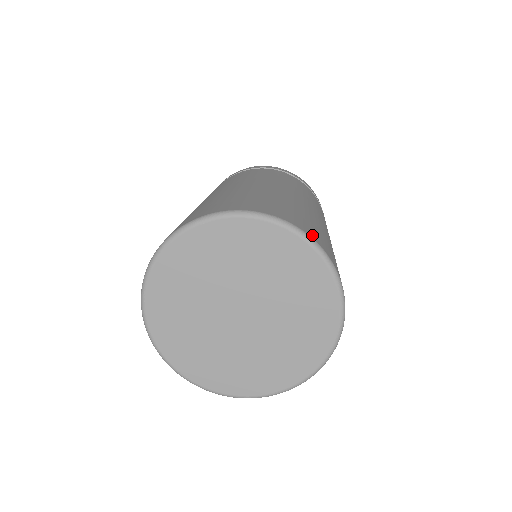
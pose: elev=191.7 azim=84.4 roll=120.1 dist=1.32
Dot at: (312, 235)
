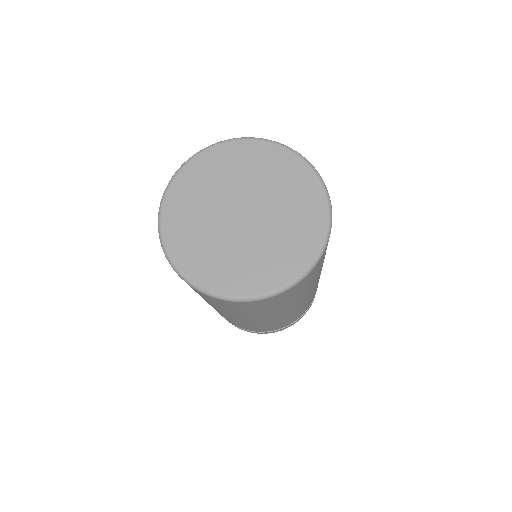
Dot at: occluded
